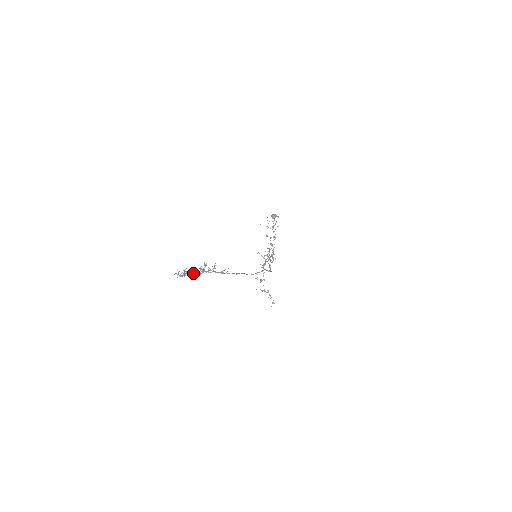
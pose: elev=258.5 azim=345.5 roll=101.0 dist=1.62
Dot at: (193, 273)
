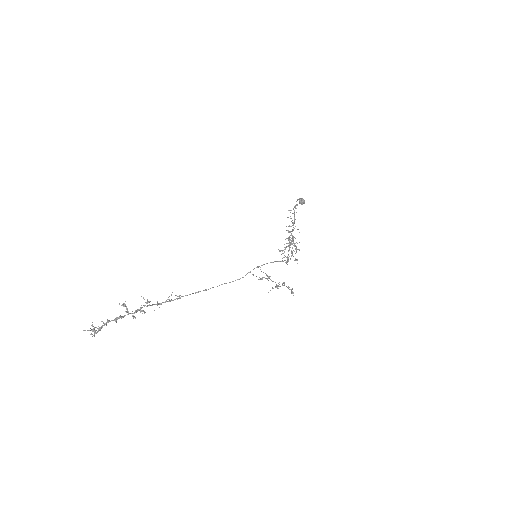
Dot at: (115, 321)
